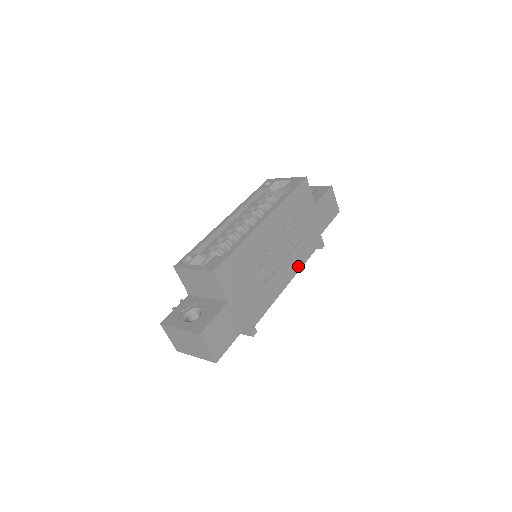
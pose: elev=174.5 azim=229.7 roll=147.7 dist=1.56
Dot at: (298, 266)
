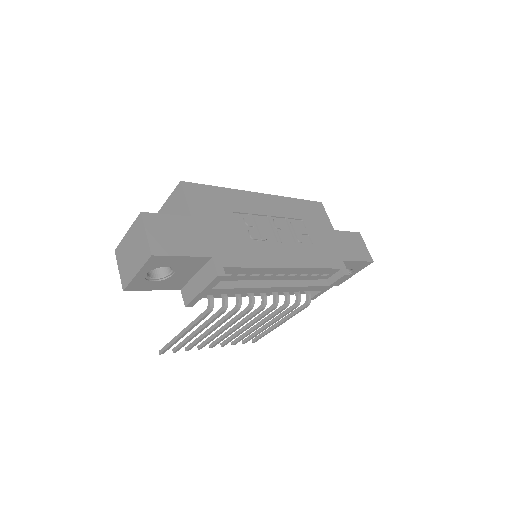
Dot at: (304, 263)
